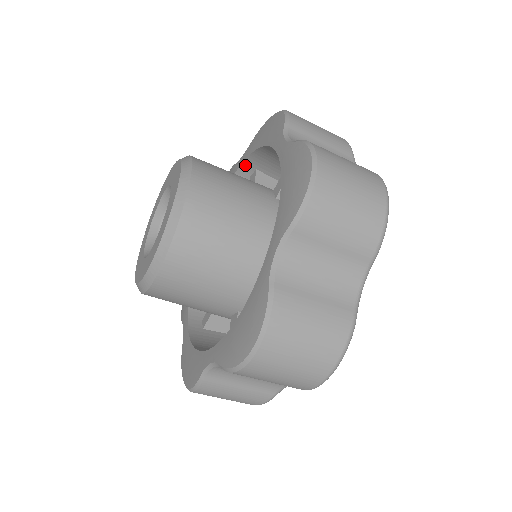
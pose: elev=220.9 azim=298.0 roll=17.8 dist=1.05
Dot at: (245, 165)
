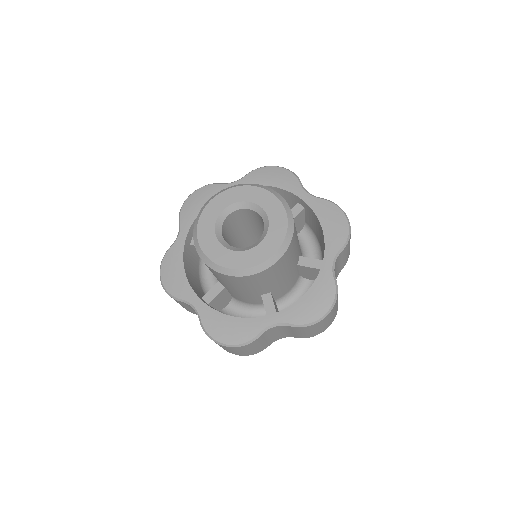
Dot at: occluded
